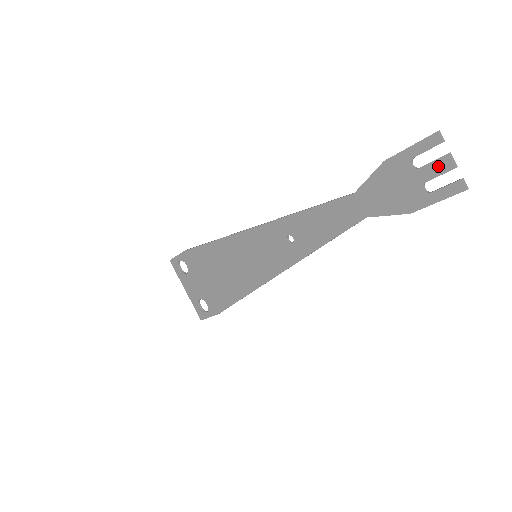
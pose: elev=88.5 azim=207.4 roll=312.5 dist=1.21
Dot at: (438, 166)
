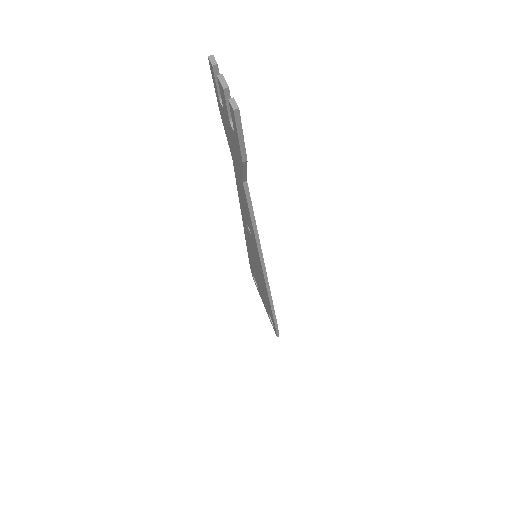
Dot at: (222, 95)
